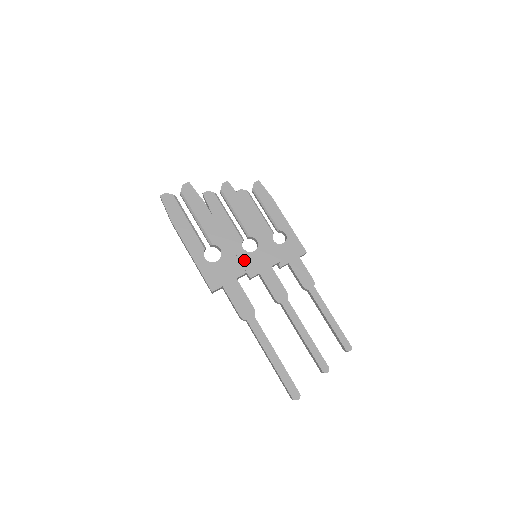
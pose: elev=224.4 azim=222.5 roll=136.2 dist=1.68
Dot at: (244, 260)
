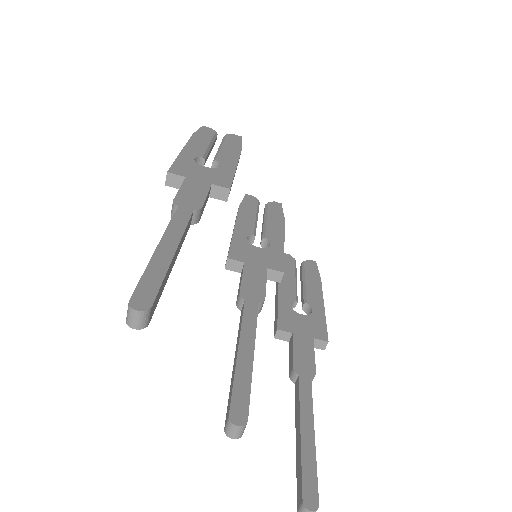
Dot at: (237, 244)
